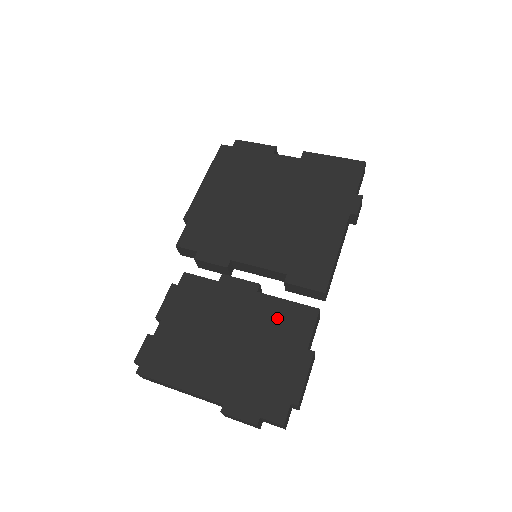
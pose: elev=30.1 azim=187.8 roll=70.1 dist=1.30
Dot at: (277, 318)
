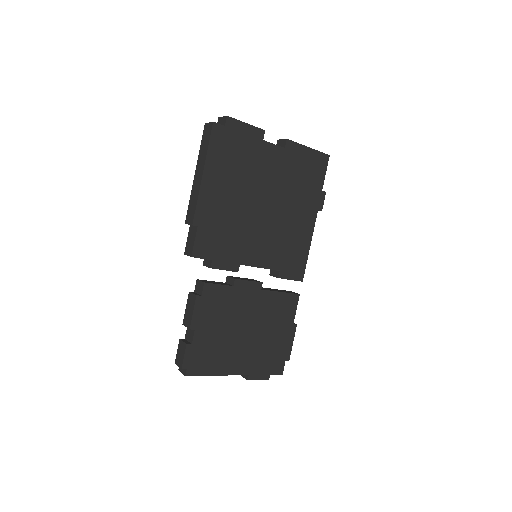
Dot at: (276, 307)
